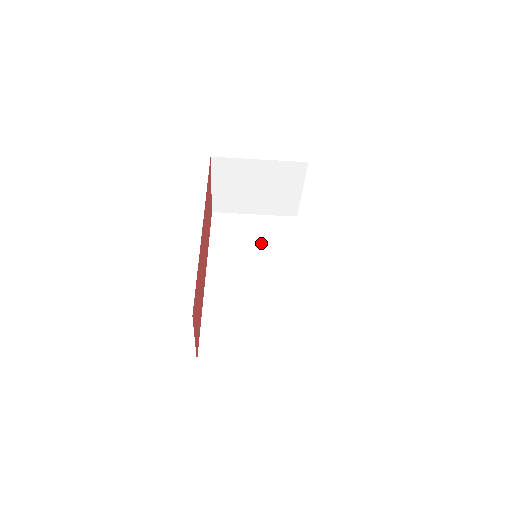
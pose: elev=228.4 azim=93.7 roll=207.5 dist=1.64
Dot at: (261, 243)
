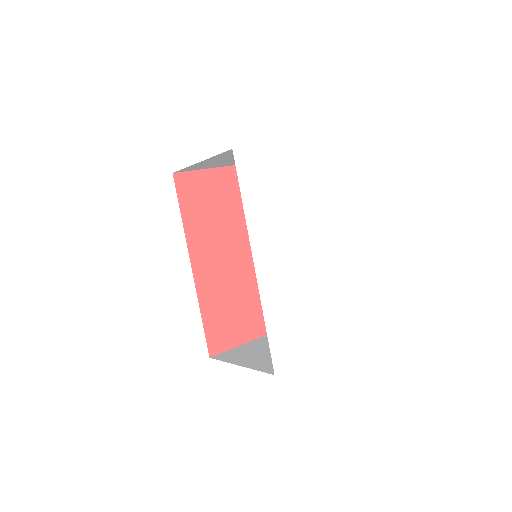
Dot at: occluded
